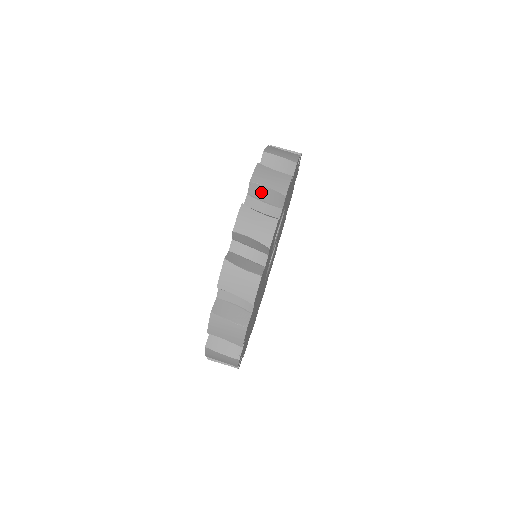
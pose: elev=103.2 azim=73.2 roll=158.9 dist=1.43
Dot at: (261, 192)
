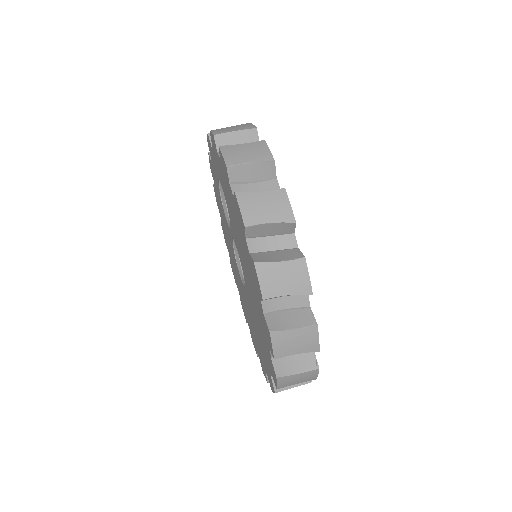
Dot at: occluded
